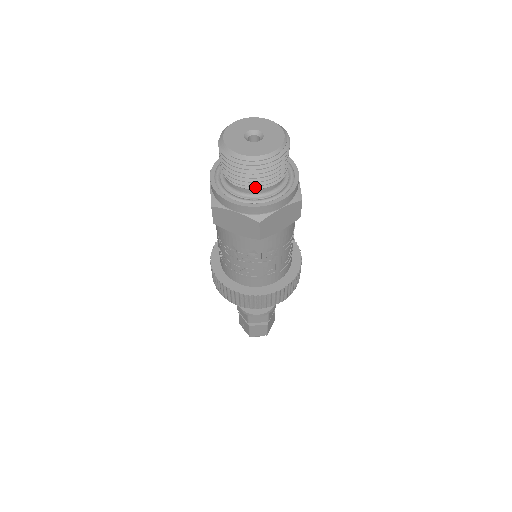
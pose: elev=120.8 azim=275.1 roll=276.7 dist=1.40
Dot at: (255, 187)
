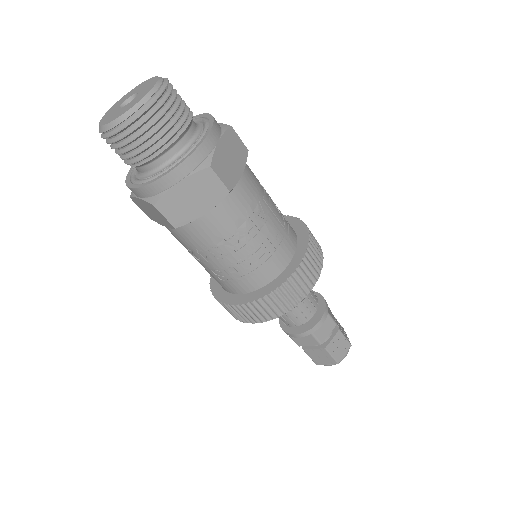
Dot at: (173, 140)
